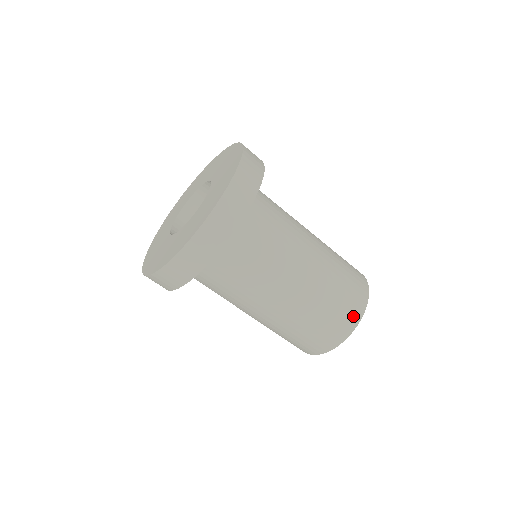
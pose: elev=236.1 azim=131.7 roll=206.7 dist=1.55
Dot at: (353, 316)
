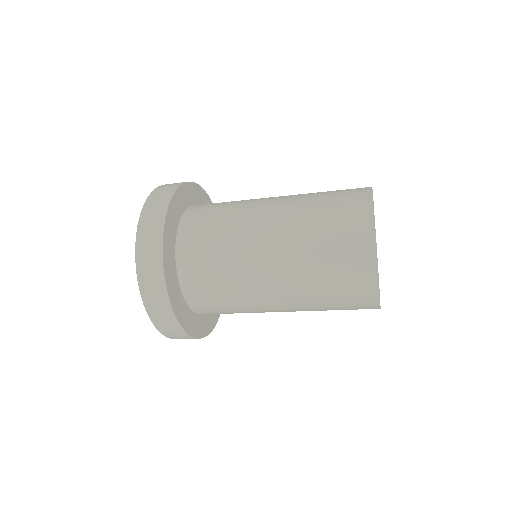
Dot at: (361, 235)
